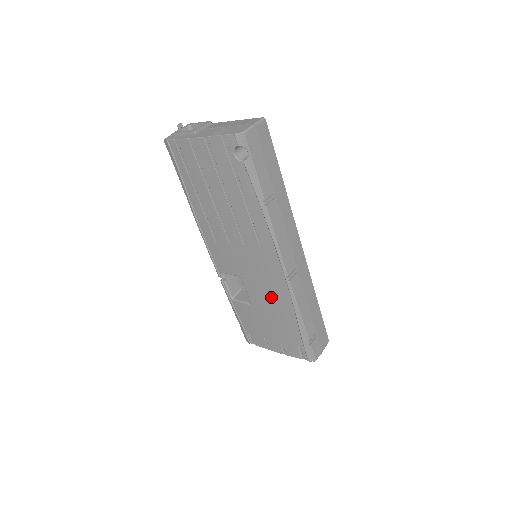
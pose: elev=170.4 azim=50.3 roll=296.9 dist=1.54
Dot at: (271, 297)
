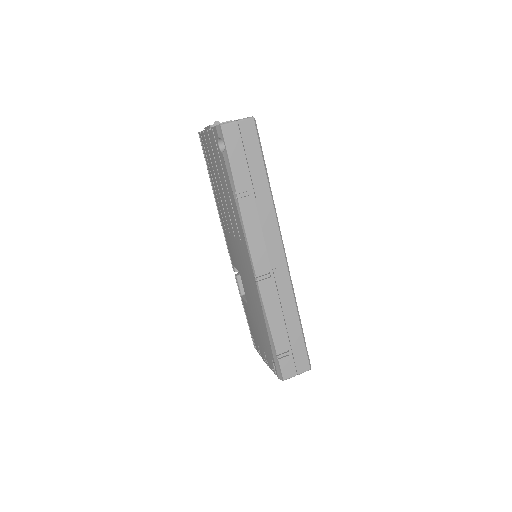
Dot at: (253, 297)
